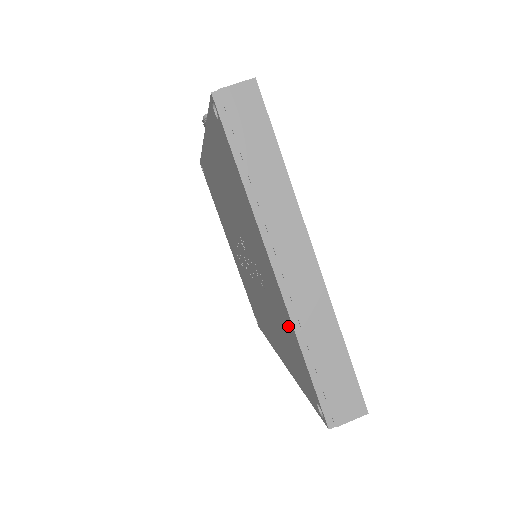
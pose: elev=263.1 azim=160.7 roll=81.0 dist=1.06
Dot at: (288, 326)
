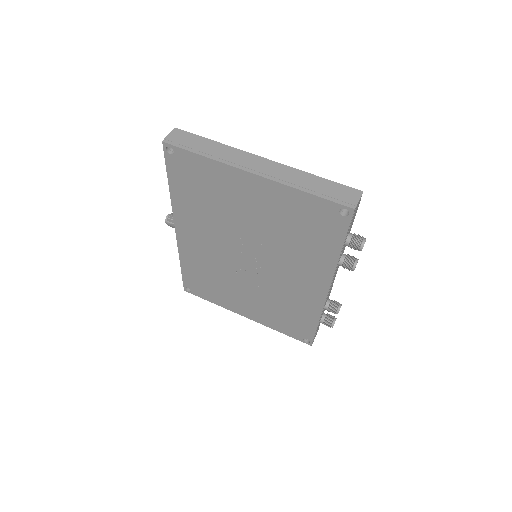
Dot at: (289, 200)
